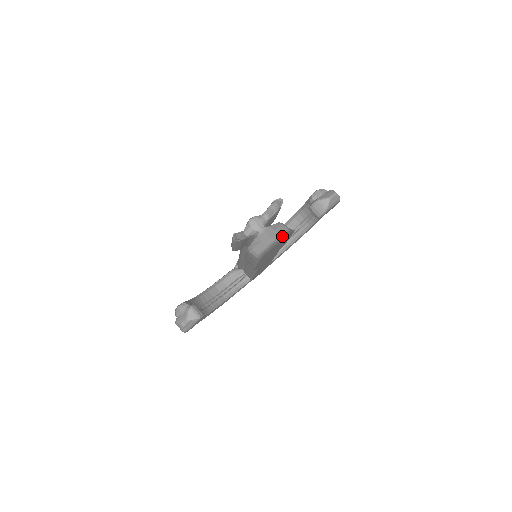
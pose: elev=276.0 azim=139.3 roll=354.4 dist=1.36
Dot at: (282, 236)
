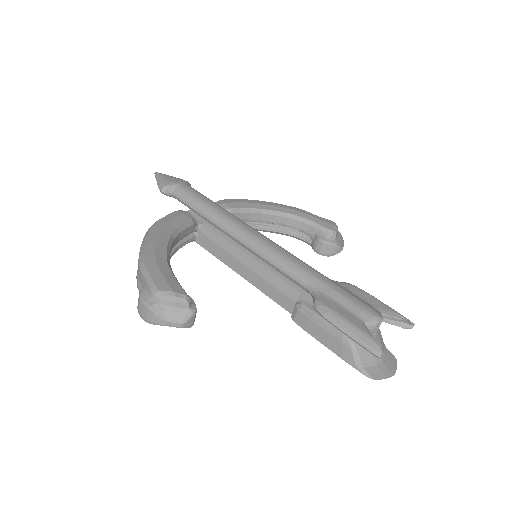
Dot at: (388, 359)
